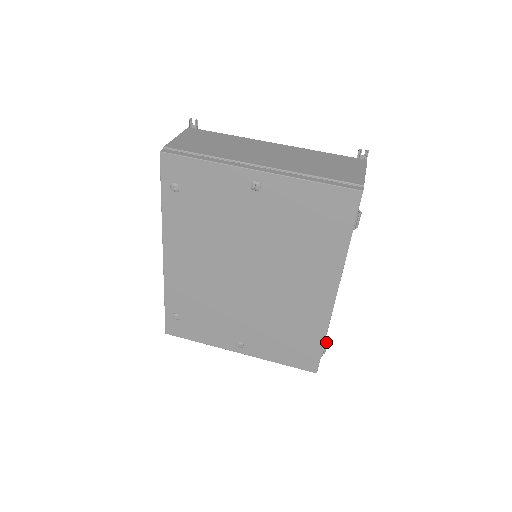
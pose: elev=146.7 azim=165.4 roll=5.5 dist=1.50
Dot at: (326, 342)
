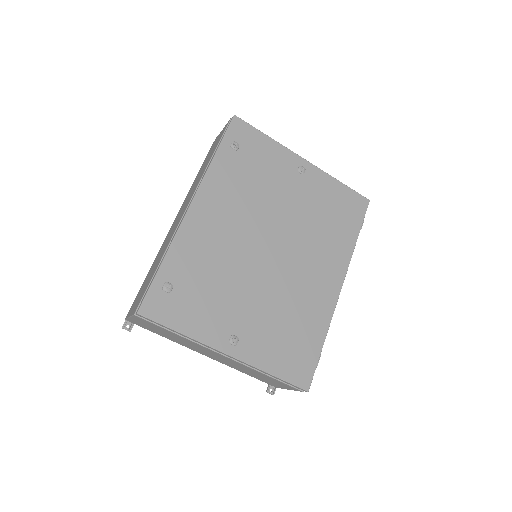
Dot at: occluded
